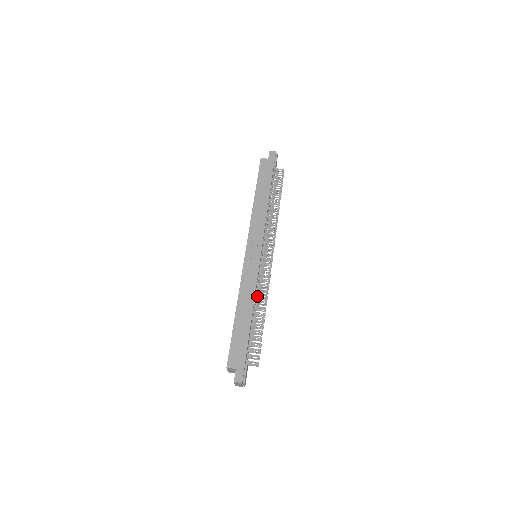
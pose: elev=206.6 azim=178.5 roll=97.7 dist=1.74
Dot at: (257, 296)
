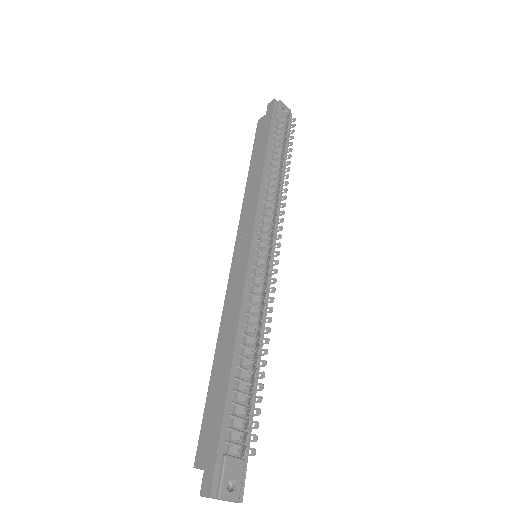
Dot at: (249, 320)
